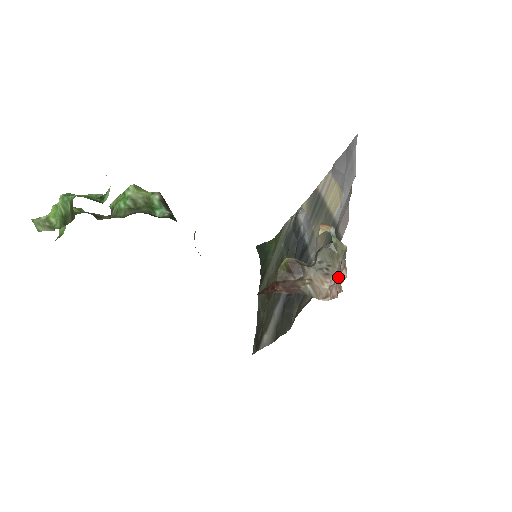
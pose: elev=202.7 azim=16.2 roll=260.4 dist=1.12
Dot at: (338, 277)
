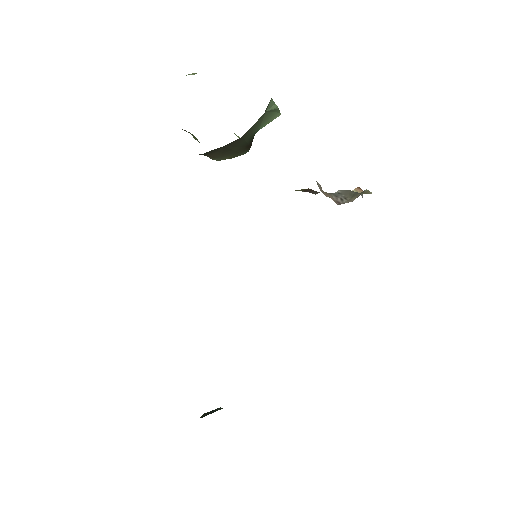
Dot at: occluded
